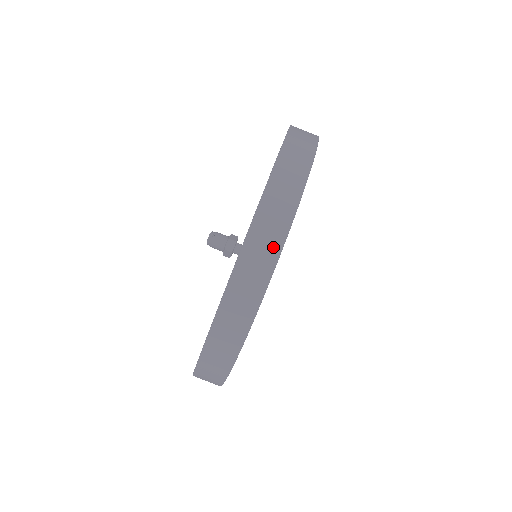
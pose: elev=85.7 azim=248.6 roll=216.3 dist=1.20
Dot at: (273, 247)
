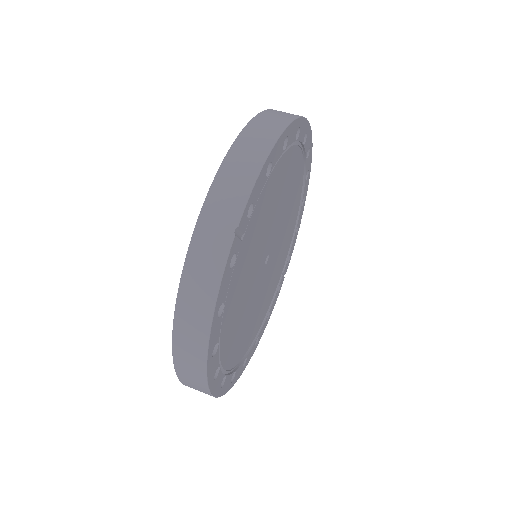
Dot at: (293, 115)
